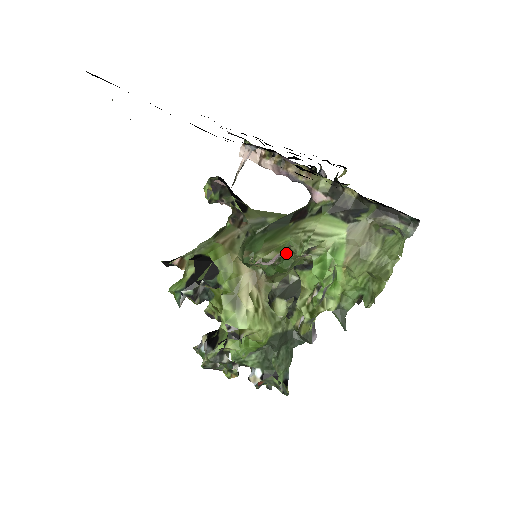
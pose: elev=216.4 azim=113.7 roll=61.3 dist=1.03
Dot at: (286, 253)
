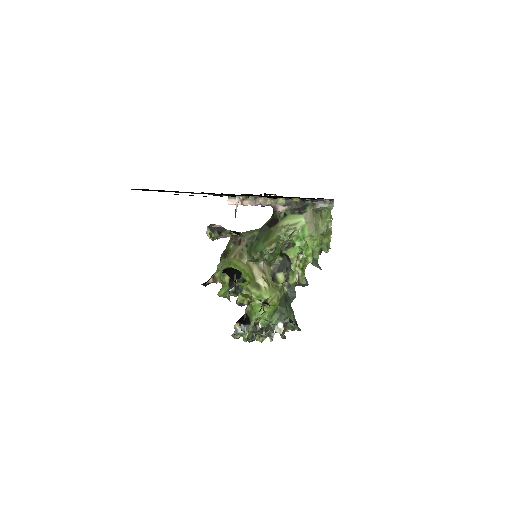
Dot at: (276, 244)
